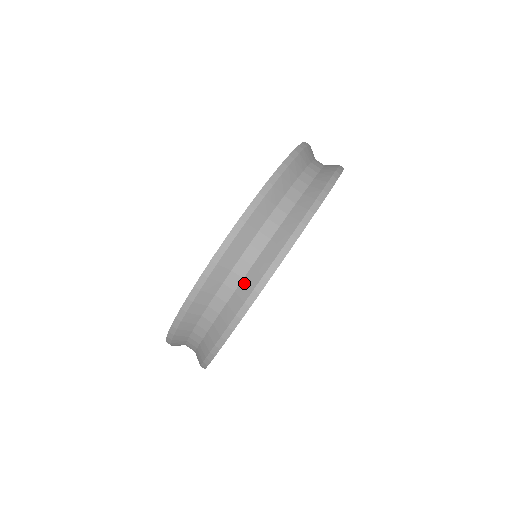
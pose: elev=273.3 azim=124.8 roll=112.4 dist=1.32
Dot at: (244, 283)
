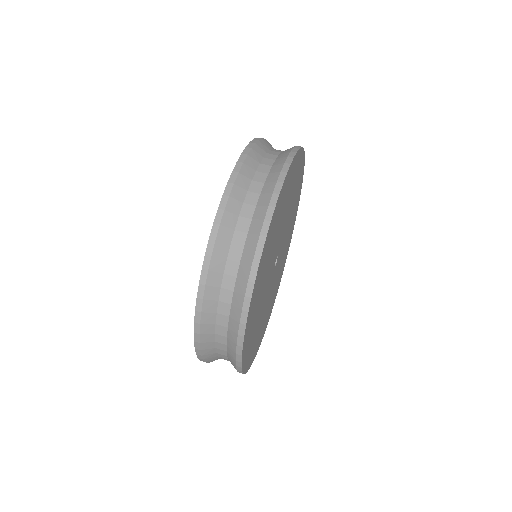
Dot at: (254, 221)
